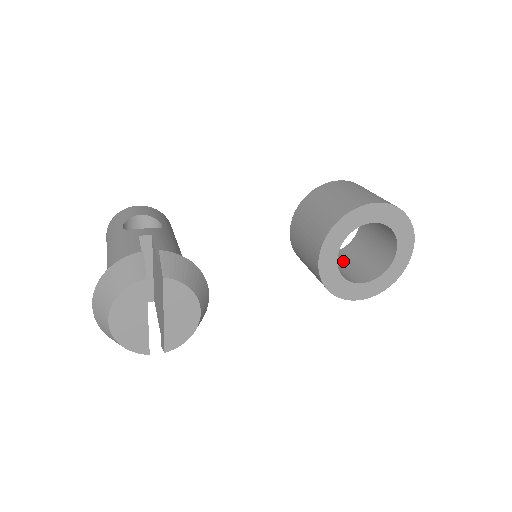
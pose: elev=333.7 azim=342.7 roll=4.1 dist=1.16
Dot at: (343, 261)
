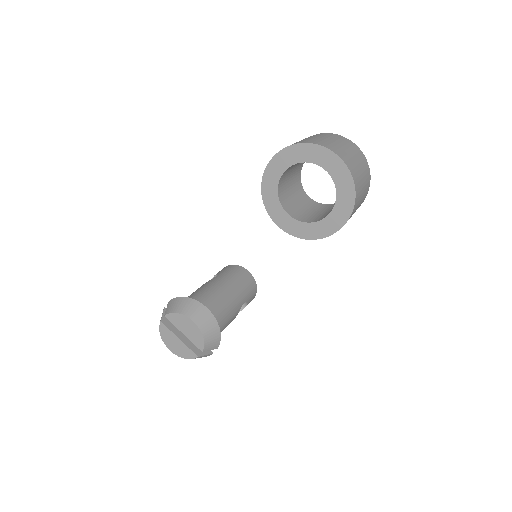
Dot at: occluded
